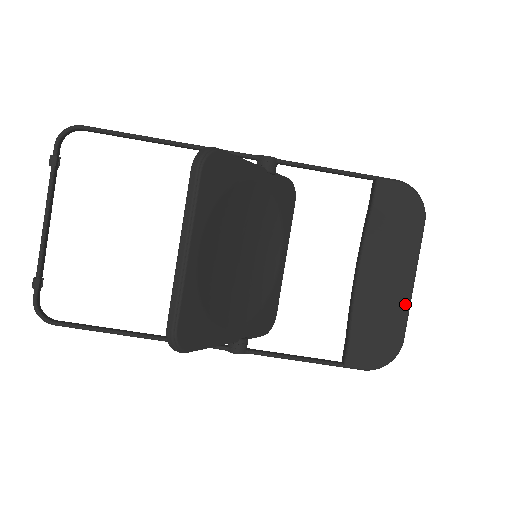
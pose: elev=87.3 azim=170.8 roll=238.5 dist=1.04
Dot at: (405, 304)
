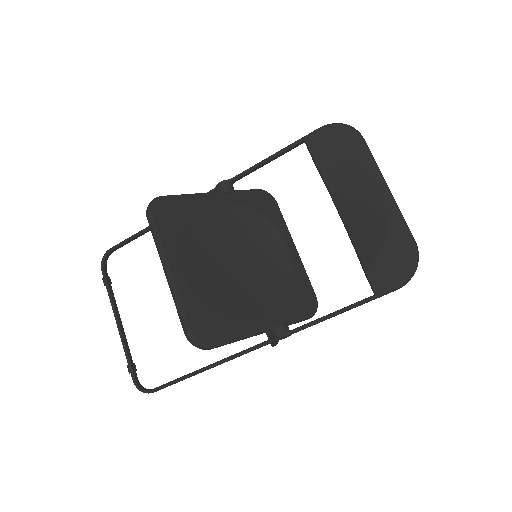
Dot at: (392, 210)
